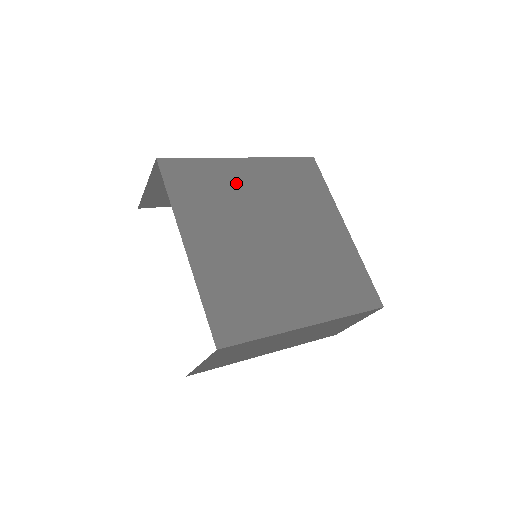
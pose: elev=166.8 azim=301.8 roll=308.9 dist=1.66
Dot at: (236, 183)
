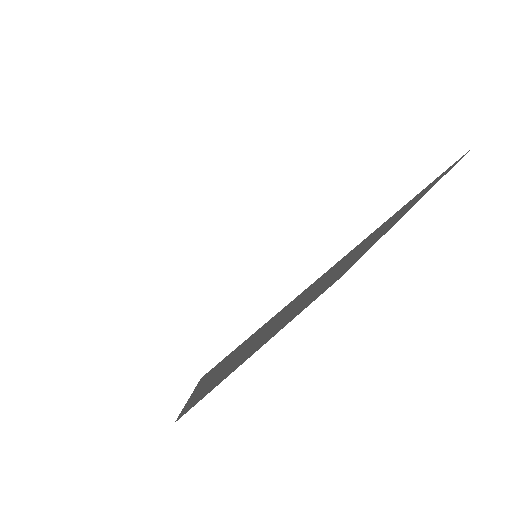
Dot at: (312, 289)
